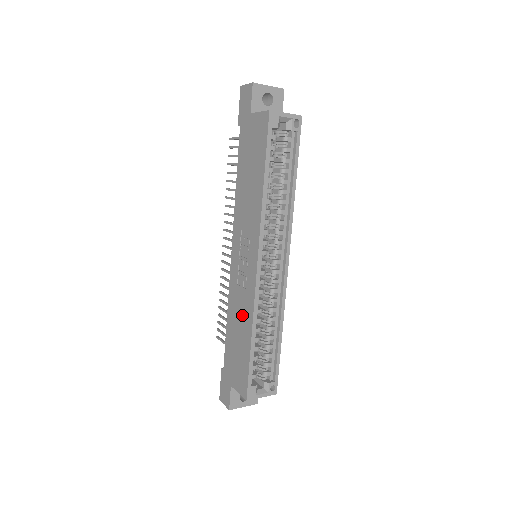
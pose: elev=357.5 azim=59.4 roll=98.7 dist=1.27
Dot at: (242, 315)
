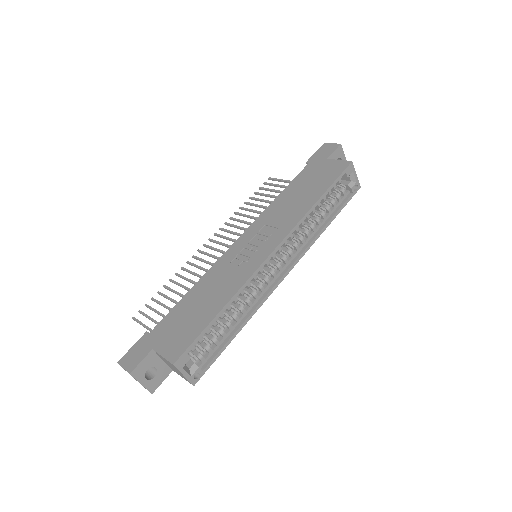
Dot at: (221, 287)
